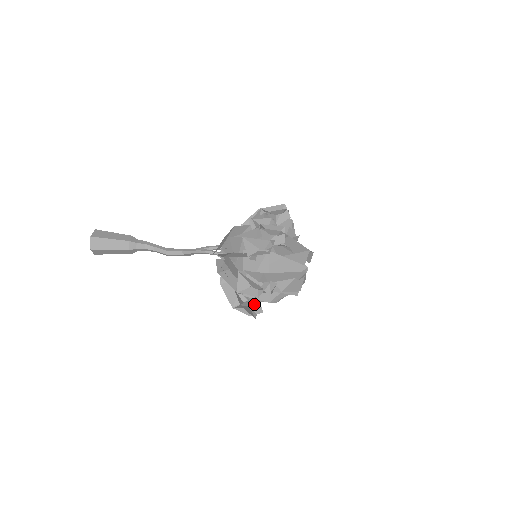
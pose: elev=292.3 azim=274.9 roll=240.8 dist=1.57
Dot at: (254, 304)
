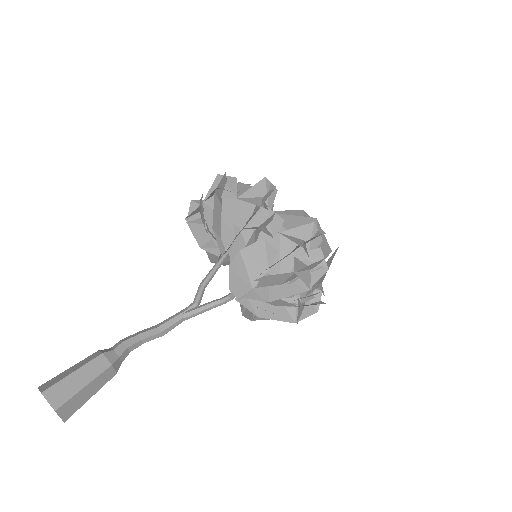
Dot at: occluded
